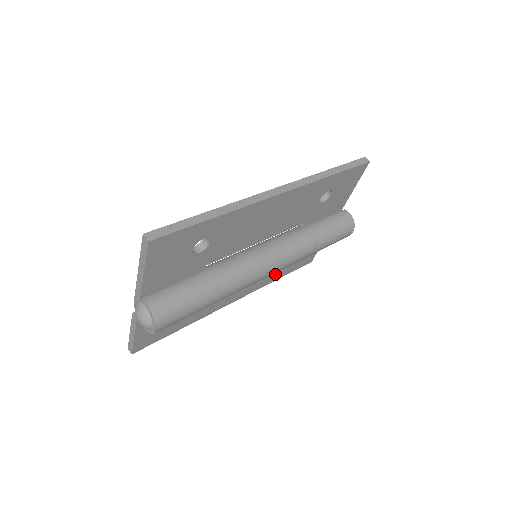
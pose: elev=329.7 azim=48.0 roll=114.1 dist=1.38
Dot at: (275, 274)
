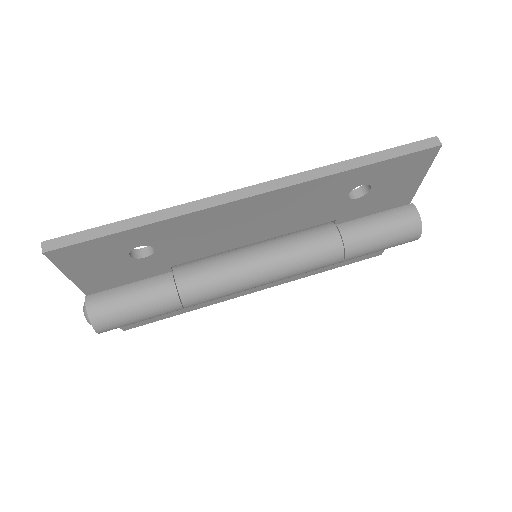
Dot at: occluded
